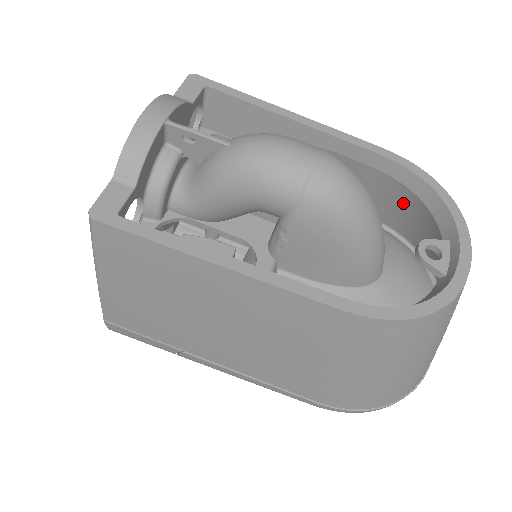
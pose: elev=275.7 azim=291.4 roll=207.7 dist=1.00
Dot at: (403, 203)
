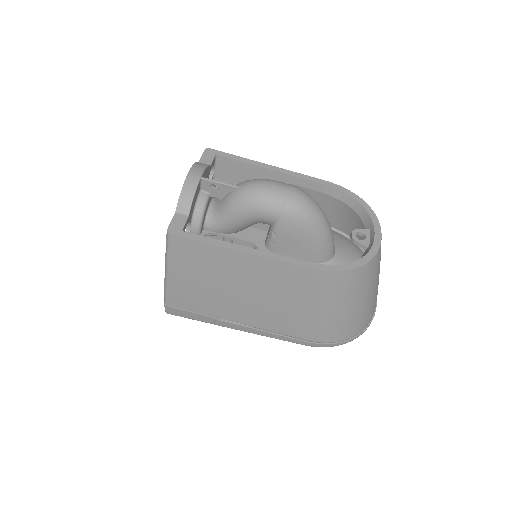
Dot at: (343, 213)
